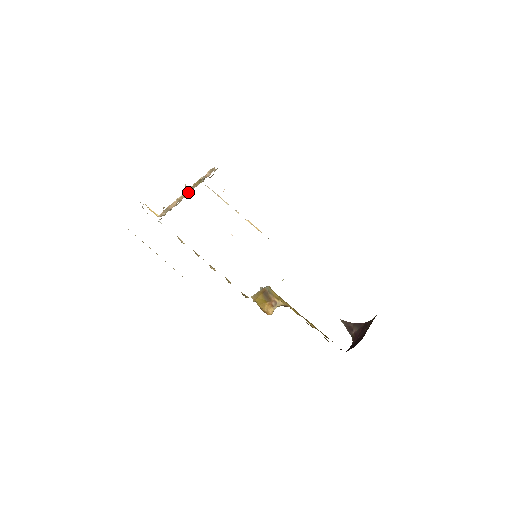
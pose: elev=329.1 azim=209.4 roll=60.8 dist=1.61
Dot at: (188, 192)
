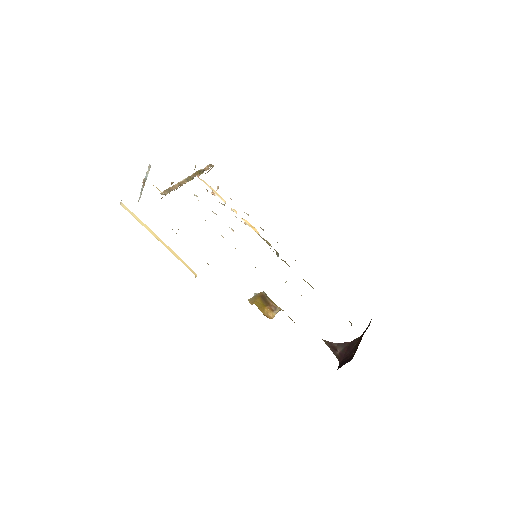
Dot at: (189, 179)
